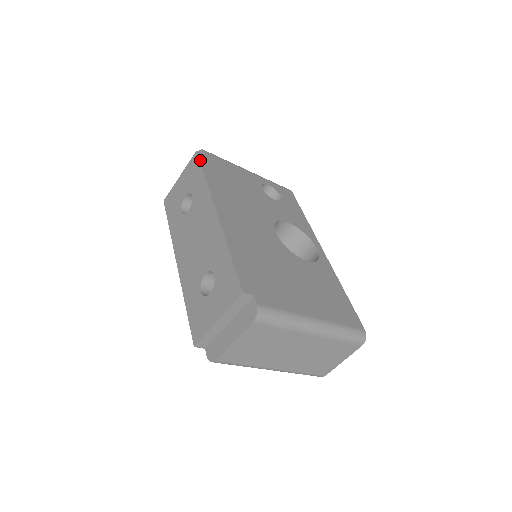
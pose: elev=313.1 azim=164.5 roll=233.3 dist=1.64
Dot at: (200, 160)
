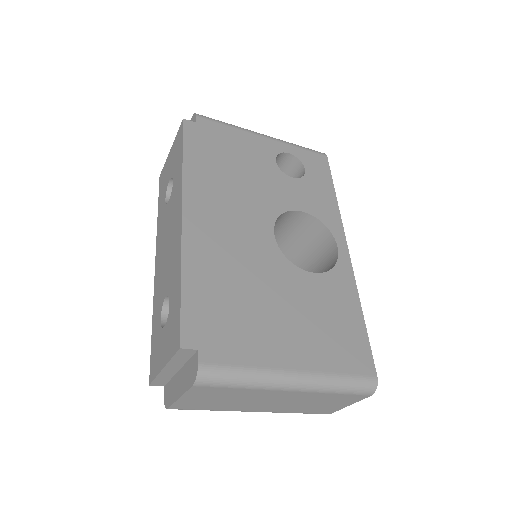
Dot at: (184, 133)
